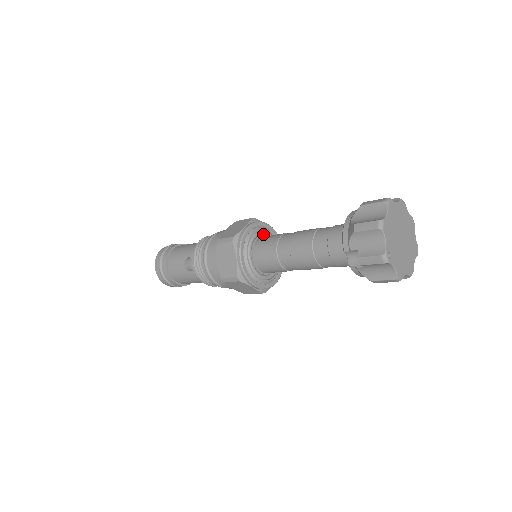
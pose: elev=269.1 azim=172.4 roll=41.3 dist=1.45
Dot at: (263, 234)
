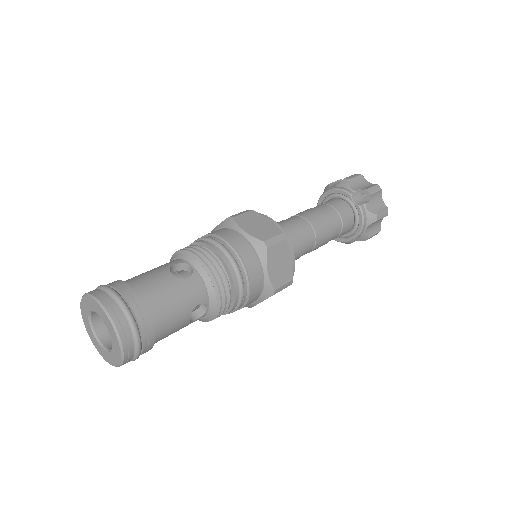
Dot at: occluded
